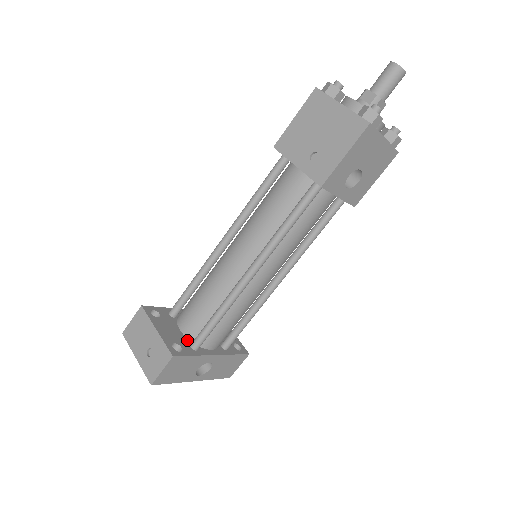
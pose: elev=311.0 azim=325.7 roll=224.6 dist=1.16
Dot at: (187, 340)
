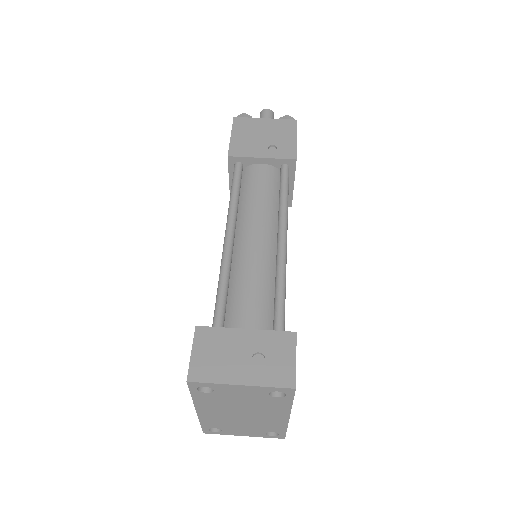
Dot at: occluded
